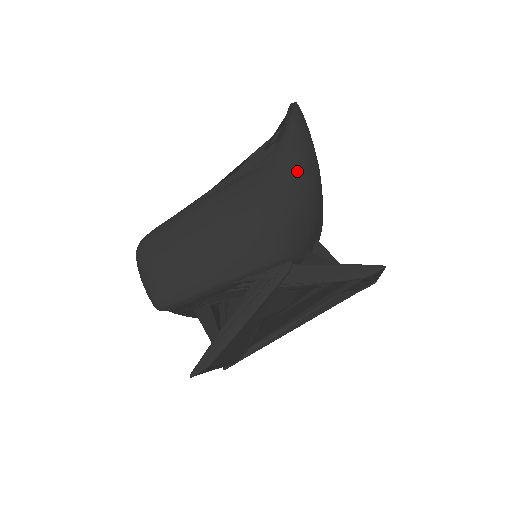
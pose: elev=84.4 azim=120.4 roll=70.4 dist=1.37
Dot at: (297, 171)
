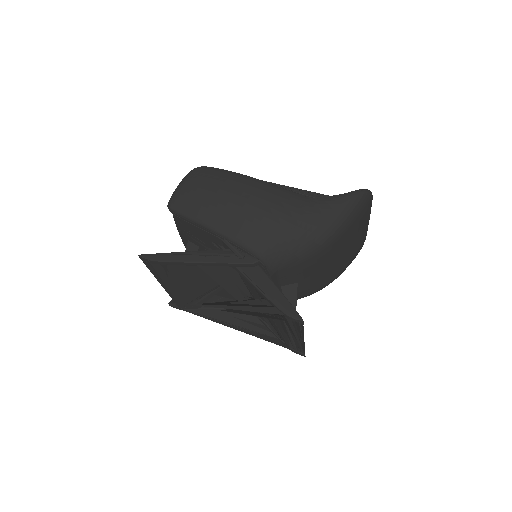
Dot at: (321, 219)
